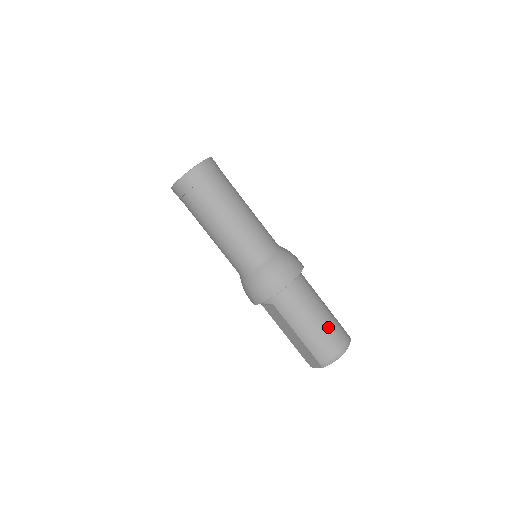
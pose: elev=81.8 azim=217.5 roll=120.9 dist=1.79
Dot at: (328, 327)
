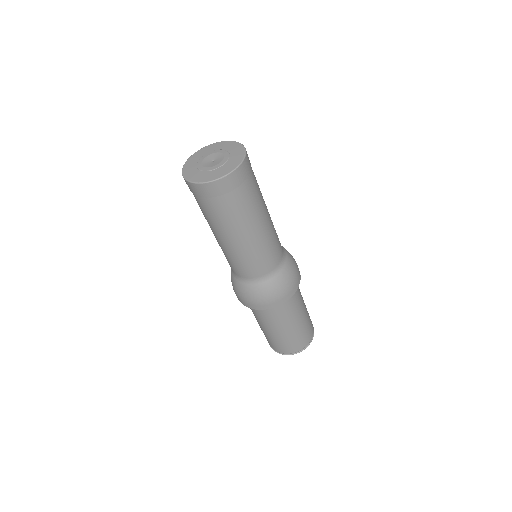
Dot at: (275, 339)
